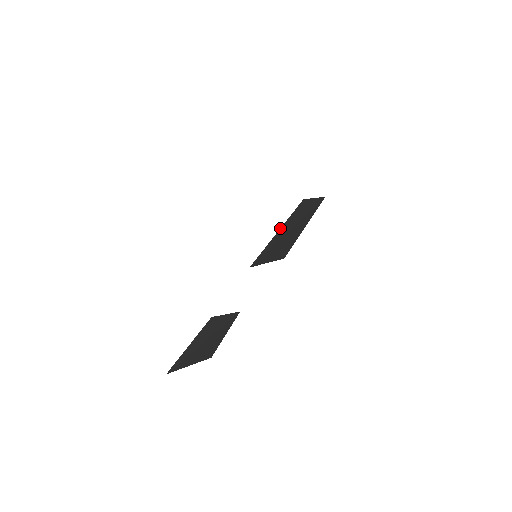
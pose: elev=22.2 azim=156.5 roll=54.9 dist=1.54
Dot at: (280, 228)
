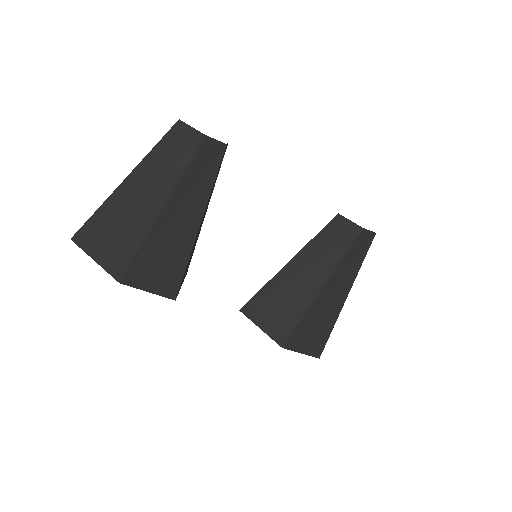
Dot at: (299, 251)
